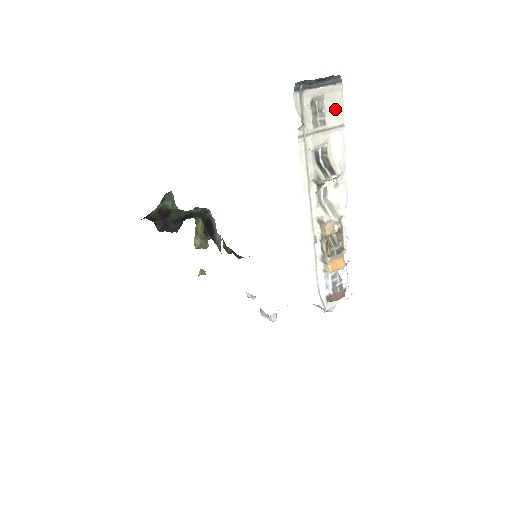
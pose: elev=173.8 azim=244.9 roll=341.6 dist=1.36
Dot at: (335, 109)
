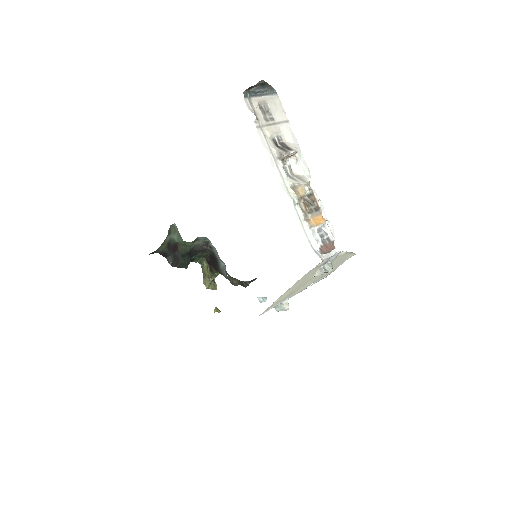
Dot at: (278, 111)
